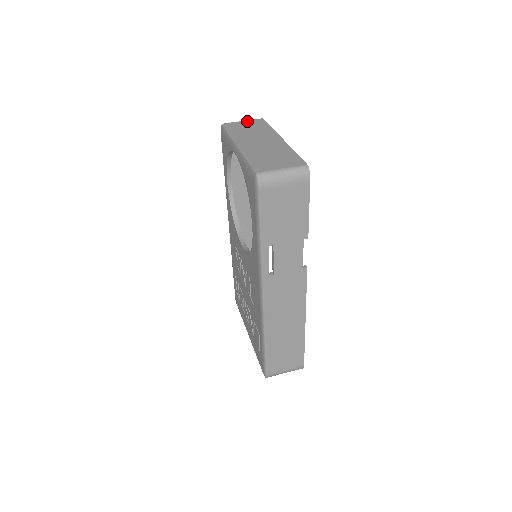
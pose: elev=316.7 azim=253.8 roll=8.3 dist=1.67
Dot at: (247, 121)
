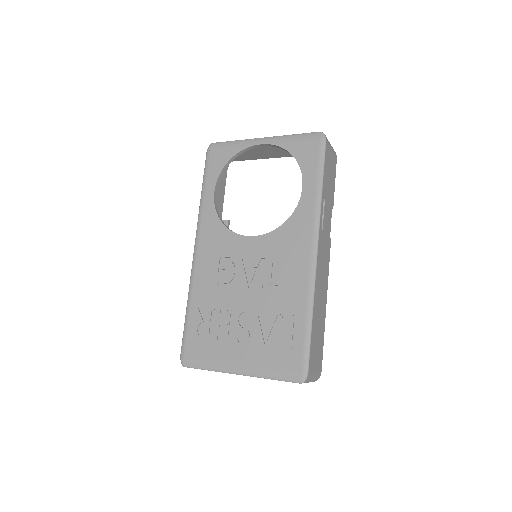
Dot at: occluded
